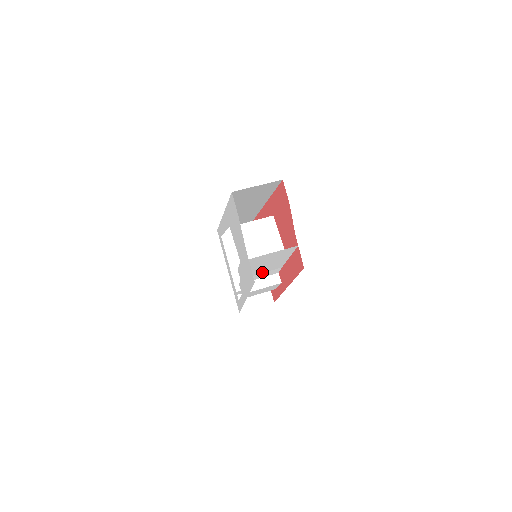
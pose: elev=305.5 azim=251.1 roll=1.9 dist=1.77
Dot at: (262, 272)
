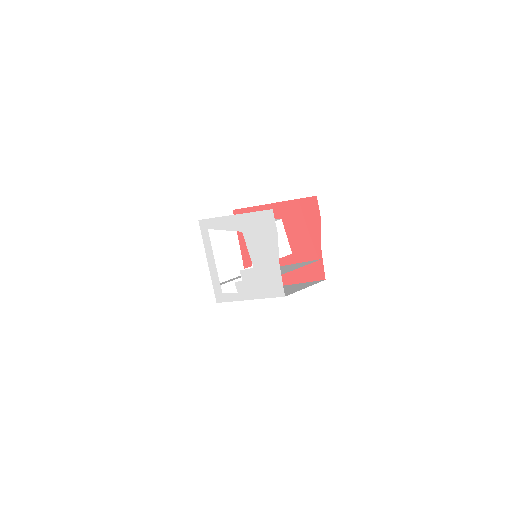
Dot at: occluded
